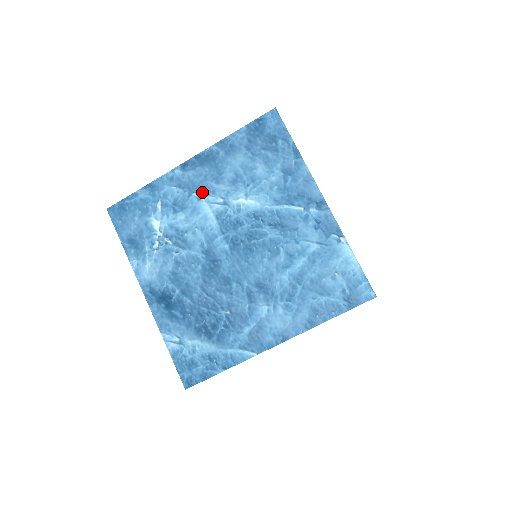
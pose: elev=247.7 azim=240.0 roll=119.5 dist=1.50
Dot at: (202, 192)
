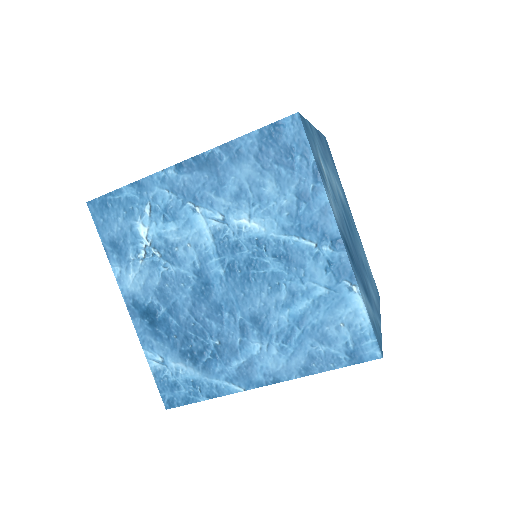
Dot at: (199, 203)
